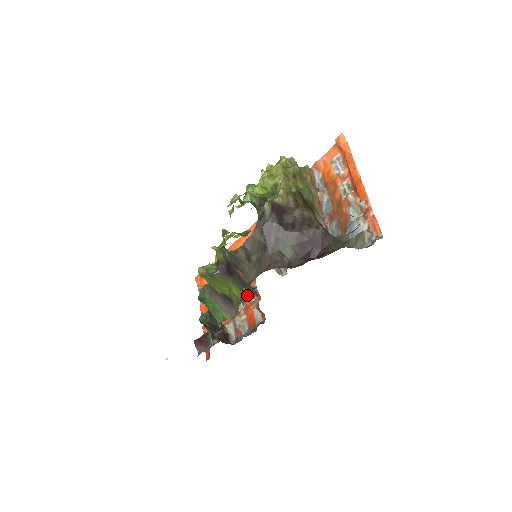
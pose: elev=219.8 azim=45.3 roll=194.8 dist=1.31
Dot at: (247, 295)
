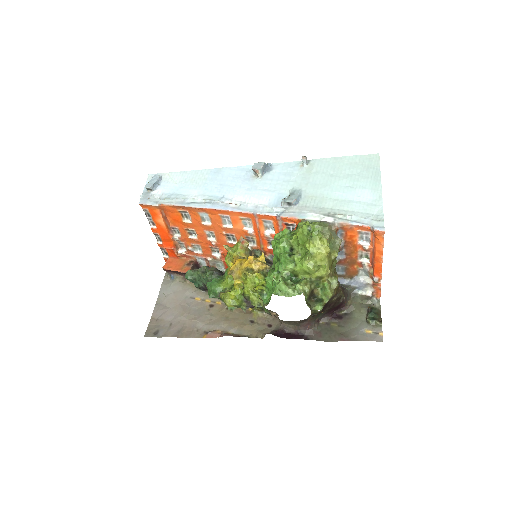
Dot at: occluded
